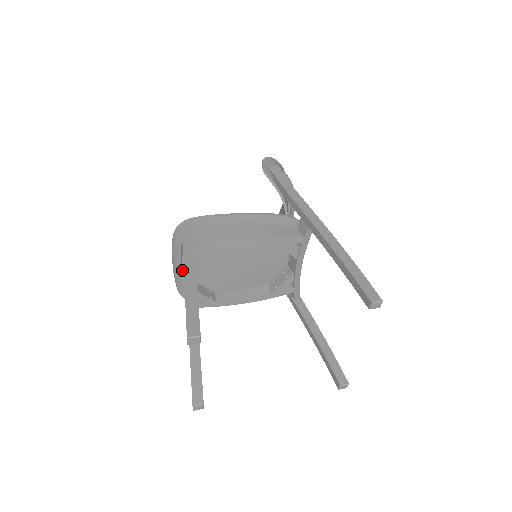
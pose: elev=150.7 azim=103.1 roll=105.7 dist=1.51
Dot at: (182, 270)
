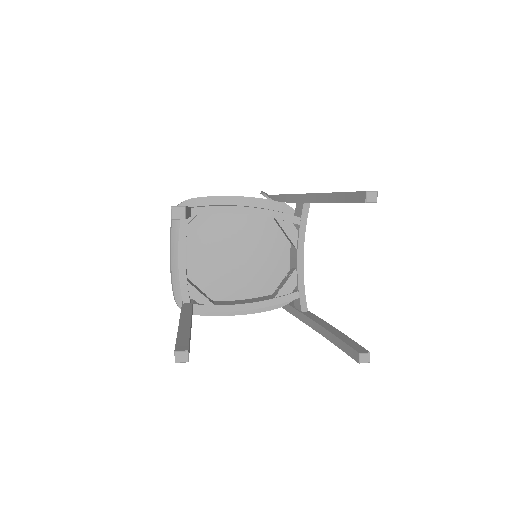
Dot at: (178, 251)
